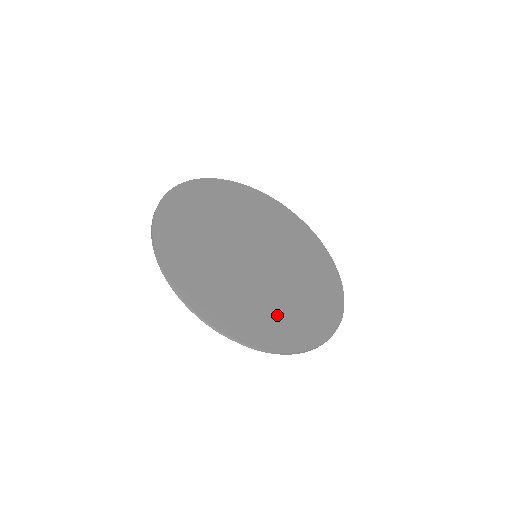
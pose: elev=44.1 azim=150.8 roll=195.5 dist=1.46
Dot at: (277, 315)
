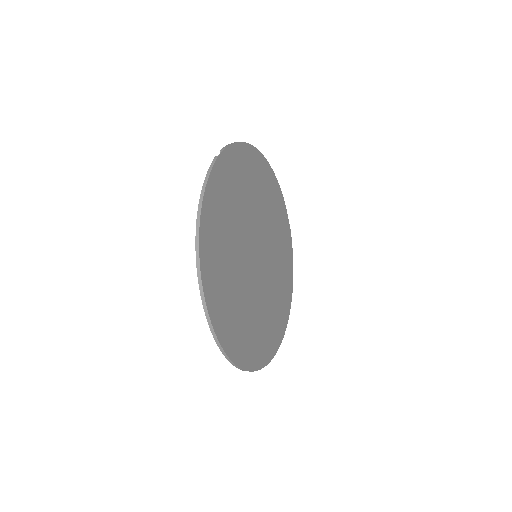
Dot at: (280, 294)
